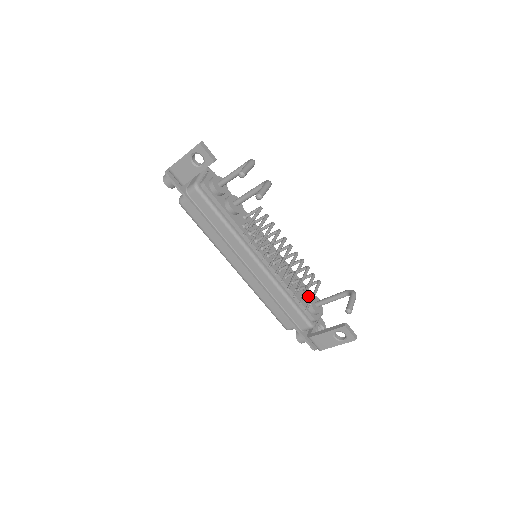
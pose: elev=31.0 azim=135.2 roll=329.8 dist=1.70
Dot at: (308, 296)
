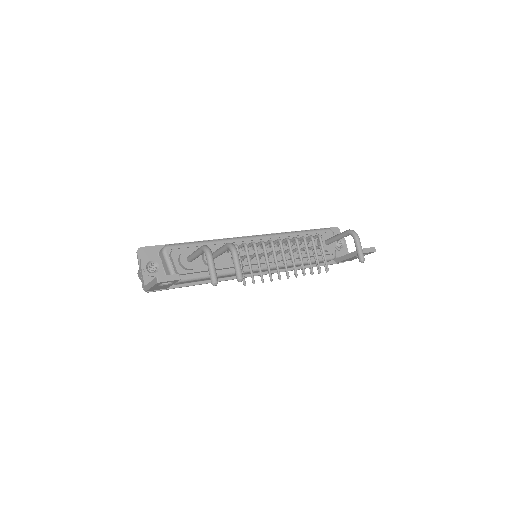
Dot at: occluded
